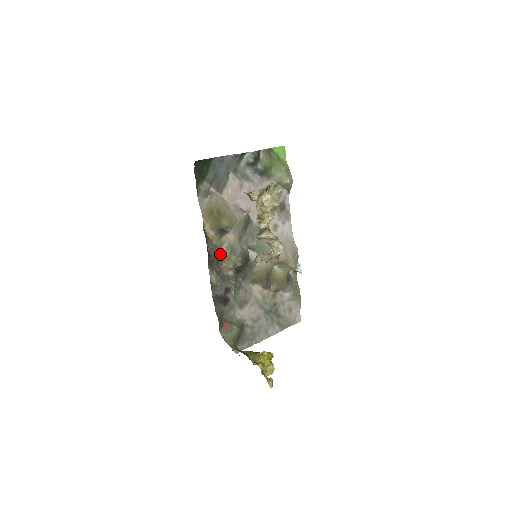
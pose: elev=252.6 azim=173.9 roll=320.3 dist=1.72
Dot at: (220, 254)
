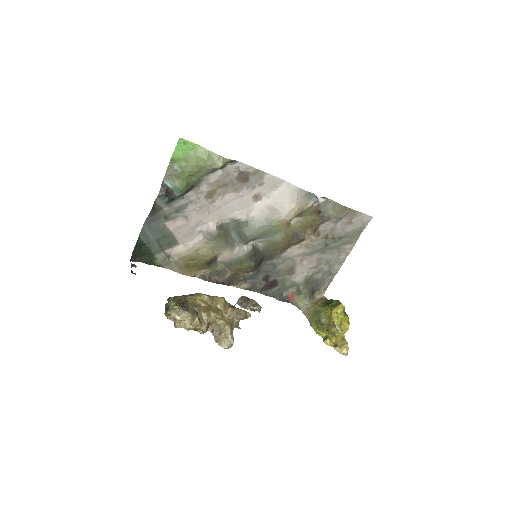
Dot at: (230, 271)
